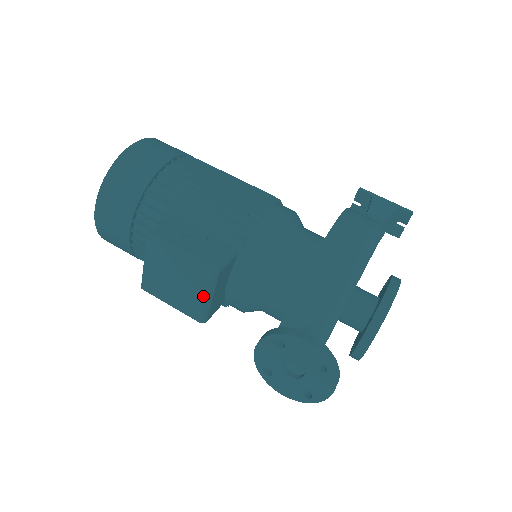
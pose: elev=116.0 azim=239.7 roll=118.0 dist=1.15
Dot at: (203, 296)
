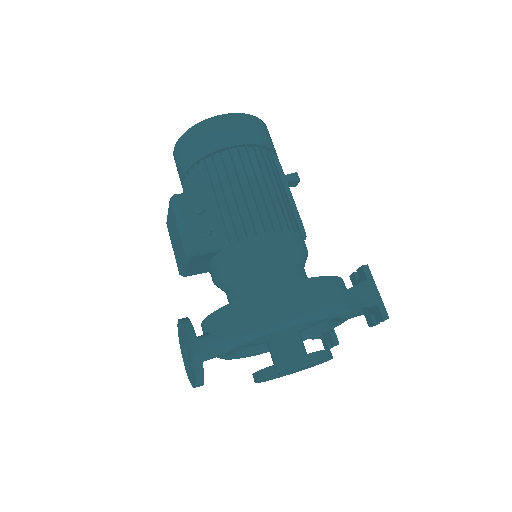
Dot at: (182, 261)
